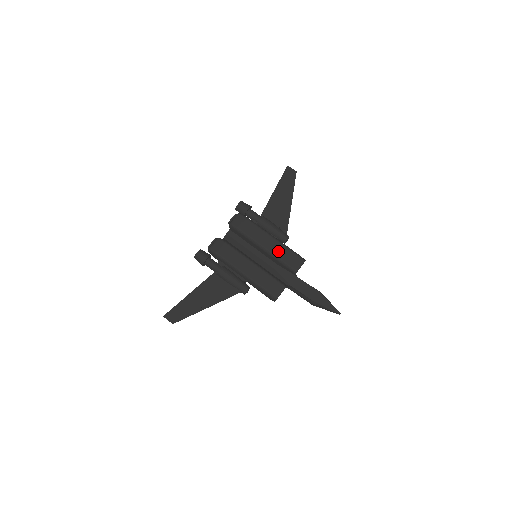
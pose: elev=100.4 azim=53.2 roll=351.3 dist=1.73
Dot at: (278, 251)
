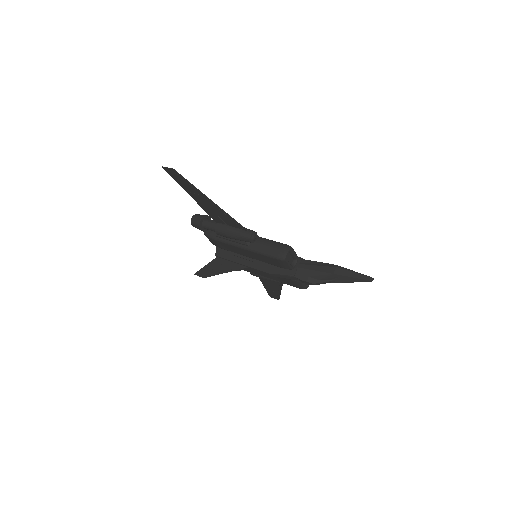
Dot at: occluded
